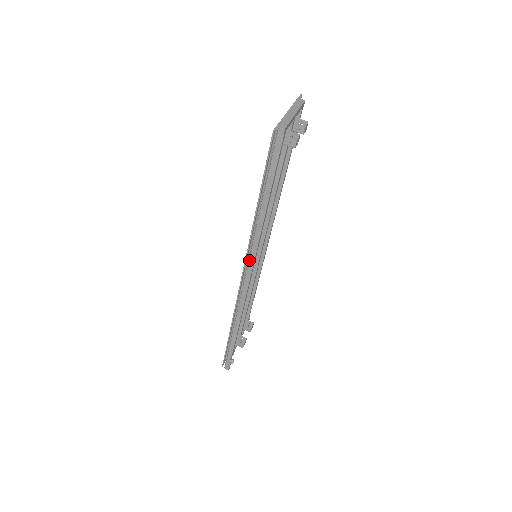
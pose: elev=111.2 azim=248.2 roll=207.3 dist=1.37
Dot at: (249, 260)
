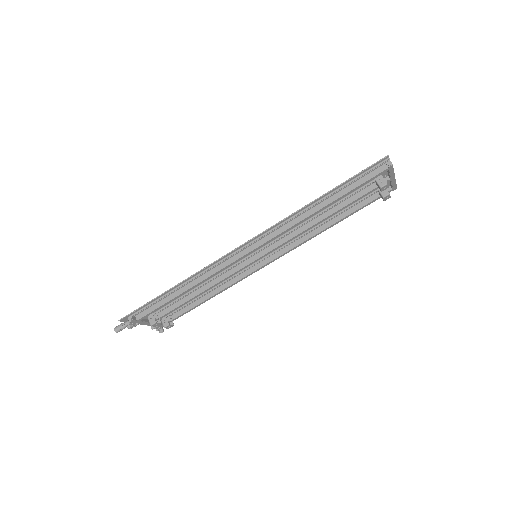
Dot at: (261, 240)
